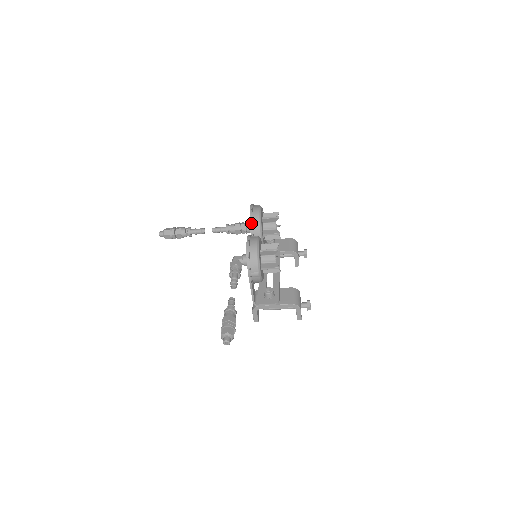
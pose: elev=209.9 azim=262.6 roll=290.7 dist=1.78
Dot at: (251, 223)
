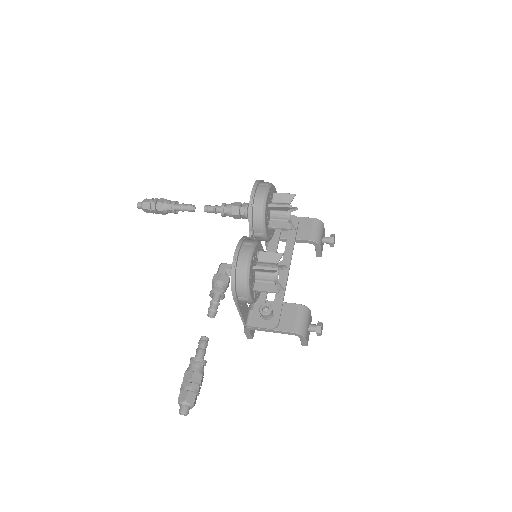
Dot at: (250, 215)
